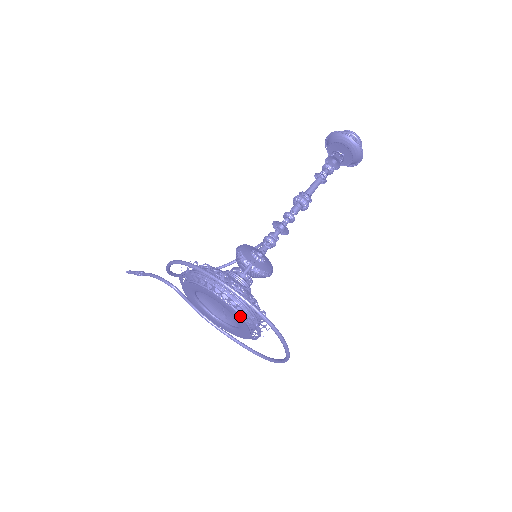
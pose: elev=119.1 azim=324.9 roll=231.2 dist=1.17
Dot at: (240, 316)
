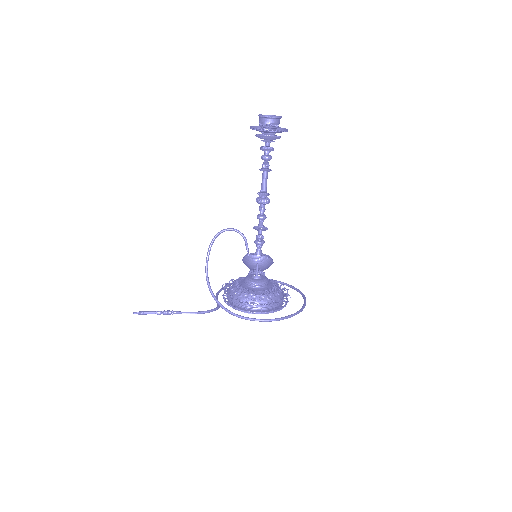
Dot at: occluded
